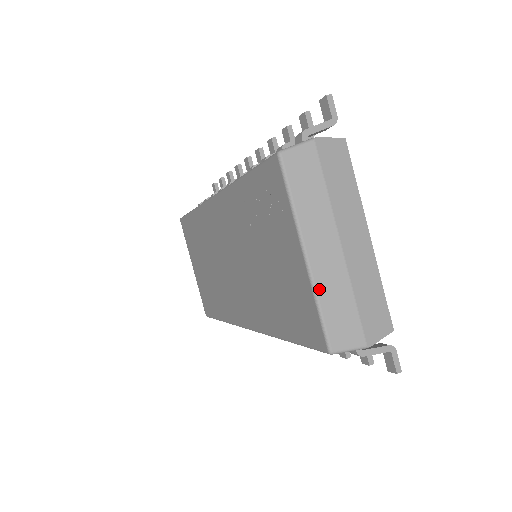
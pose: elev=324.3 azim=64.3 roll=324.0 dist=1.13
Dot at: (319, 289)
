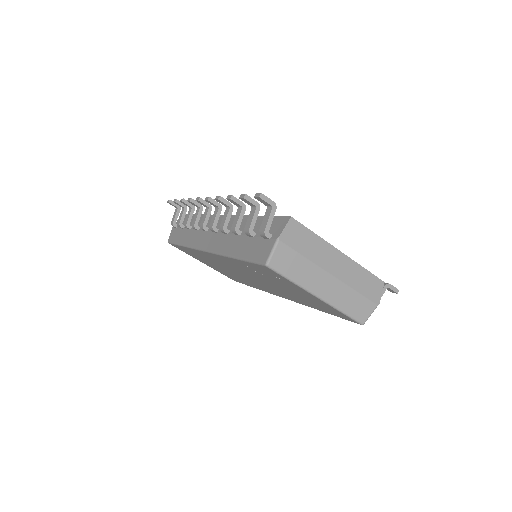
Dot at: (337, 305)
